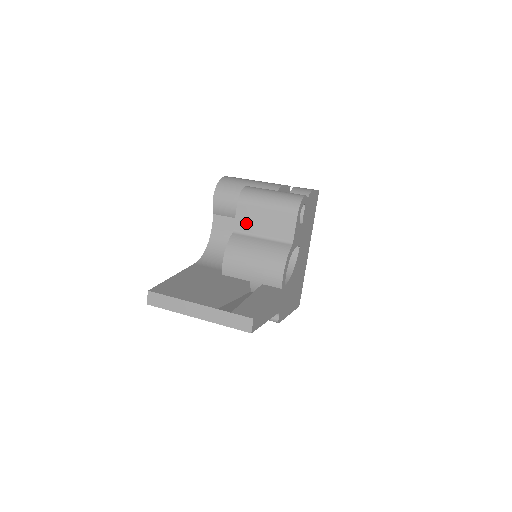
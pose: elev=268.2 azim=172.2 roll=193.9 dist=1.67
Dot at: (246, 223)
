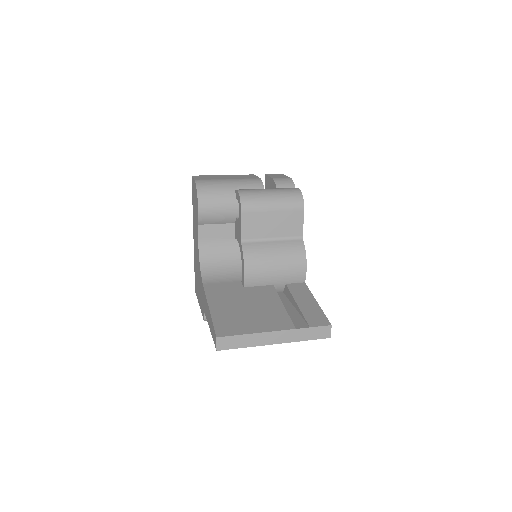
Dot at: (254, 230)
